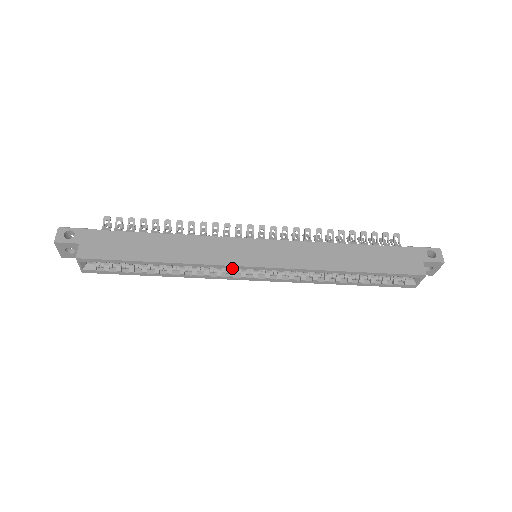
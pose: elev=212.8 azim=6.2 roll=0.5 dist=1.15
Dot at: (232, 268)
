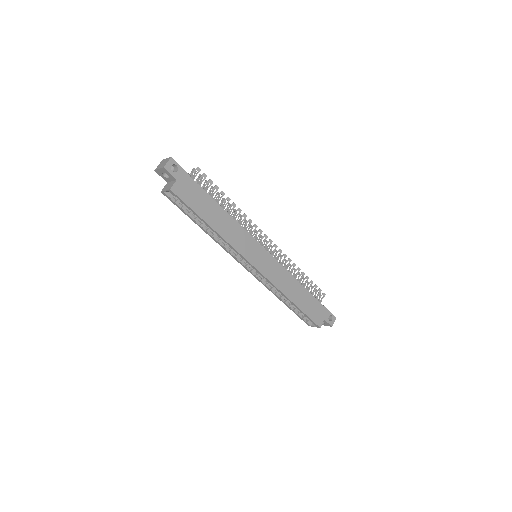
Dot at: (242, 257)
